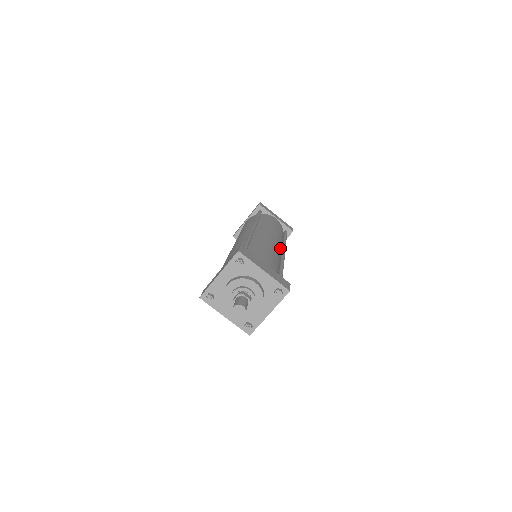
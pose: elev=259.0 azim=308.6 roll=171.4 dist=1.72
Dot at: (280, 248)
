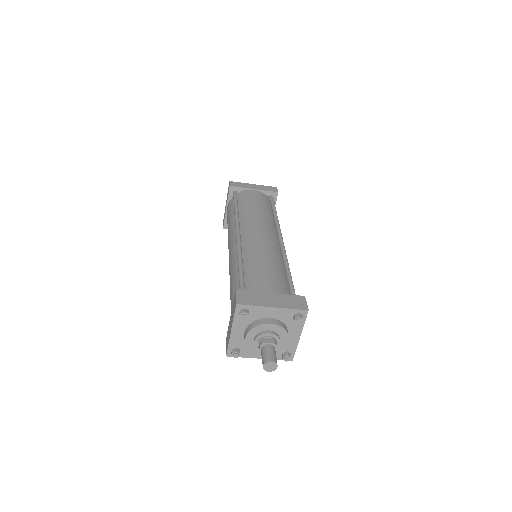
Dot at: (275, 234)
